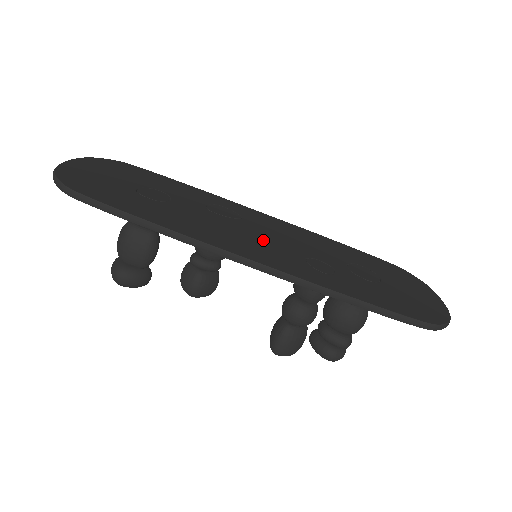
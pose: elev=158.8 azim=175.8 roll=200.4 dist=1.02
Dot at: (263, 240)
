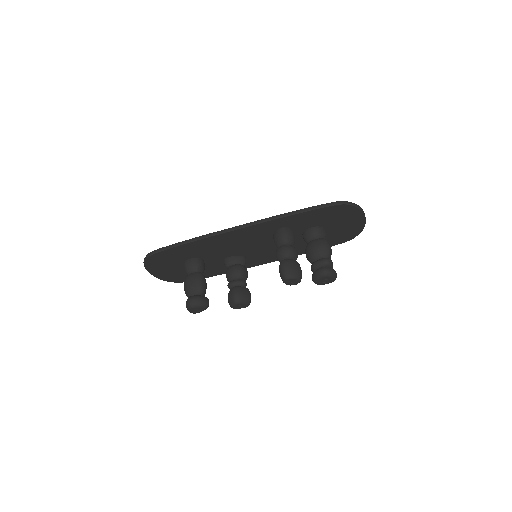
Dot at: occluded
